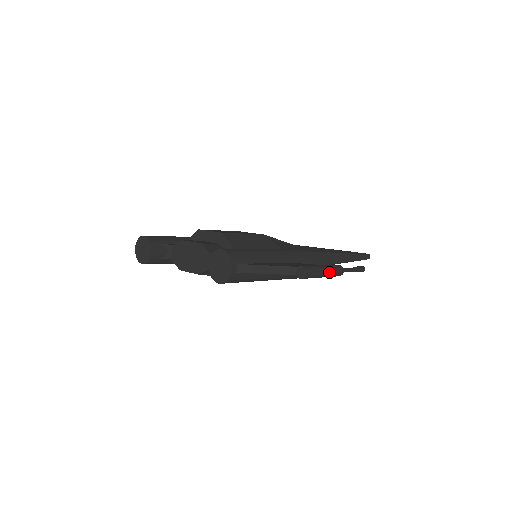
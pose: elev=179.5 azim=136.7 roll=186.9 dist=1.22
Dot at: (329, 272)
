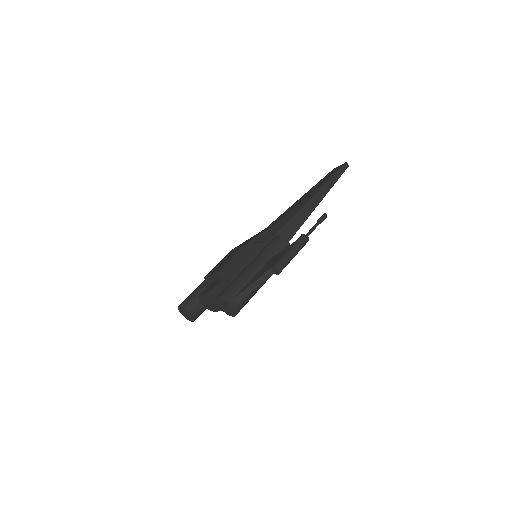
Dot at: (296, 250)
